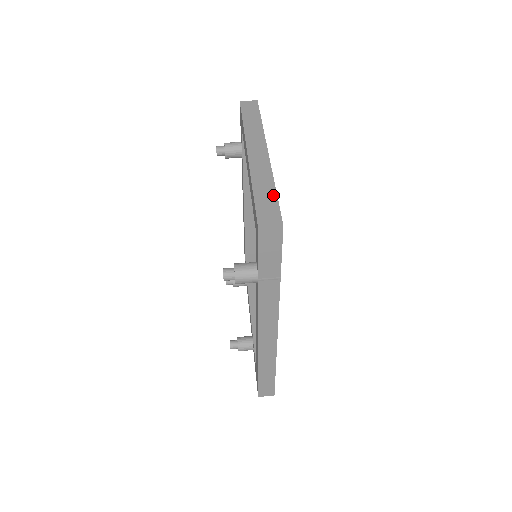
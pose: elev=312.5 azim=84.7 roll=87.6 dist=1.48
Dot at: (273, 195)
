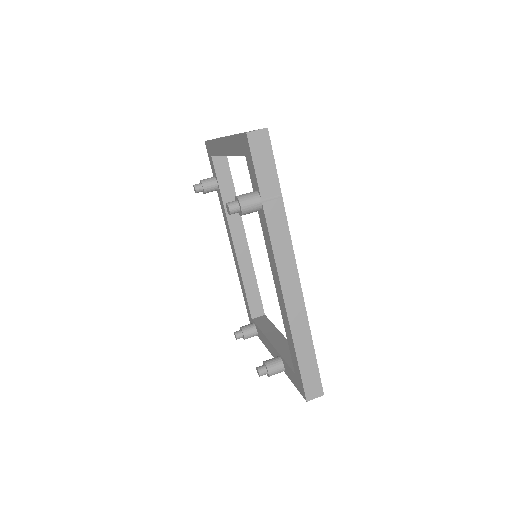
Dot at: occluded
